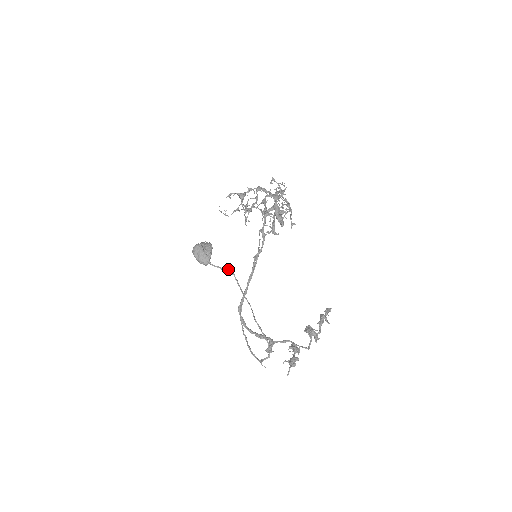
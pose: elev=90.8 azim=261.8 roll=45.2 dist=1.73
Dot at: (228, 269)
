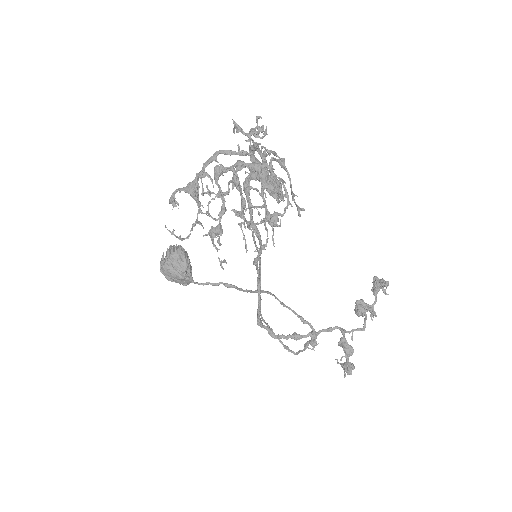
Dot at: (223, 283)
